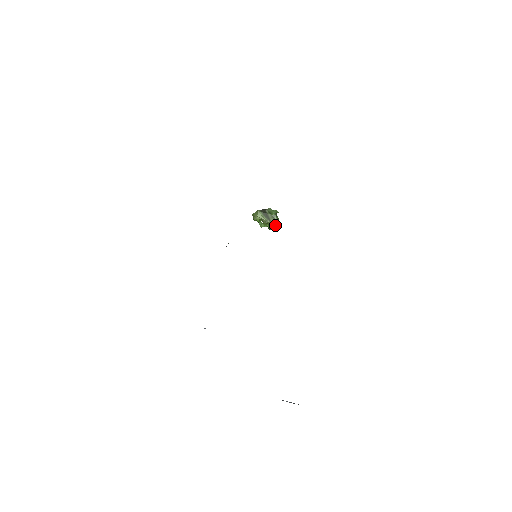
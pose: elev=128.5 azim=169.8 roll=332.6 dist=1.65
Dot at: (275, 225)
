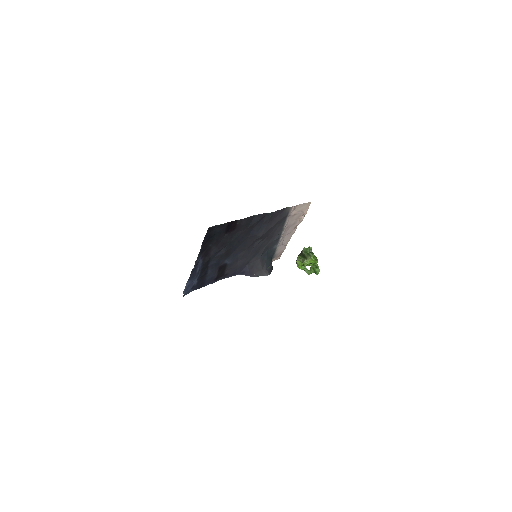
Dot at: (317, 266)
